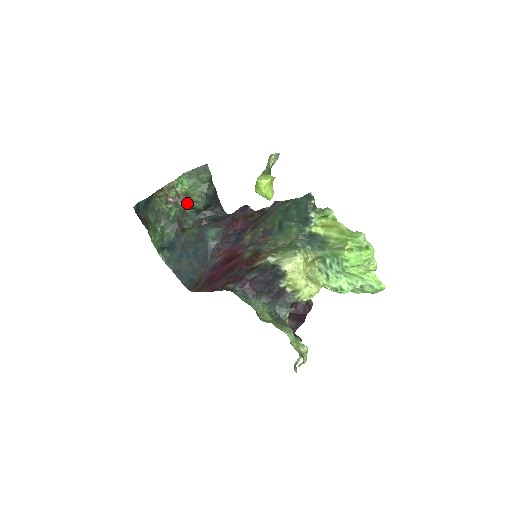
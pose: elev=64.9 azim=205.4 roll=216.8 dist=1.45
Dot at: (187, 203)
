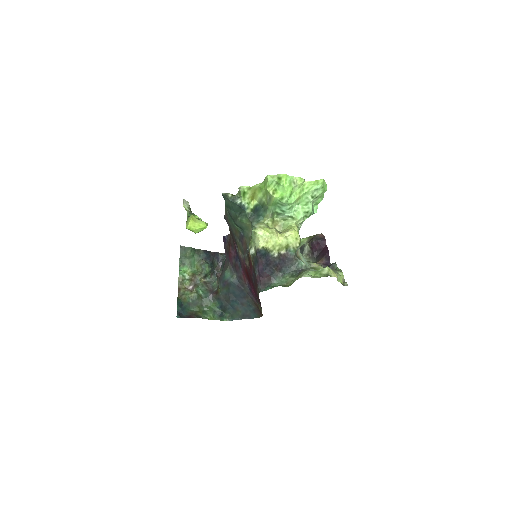
Dot at: (200, 277)
